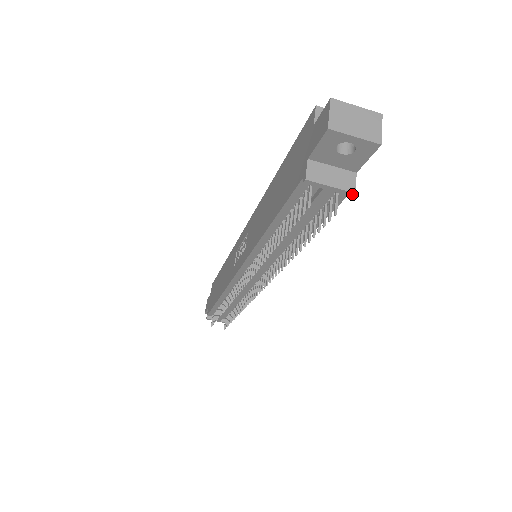
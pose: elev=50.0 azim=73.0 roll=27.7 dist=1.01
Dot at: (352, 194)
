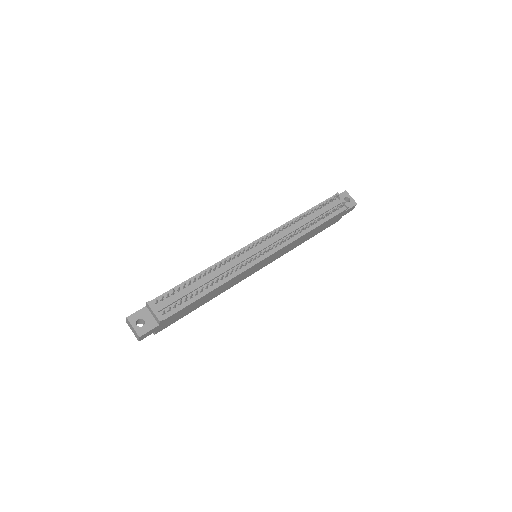
Dot at: (348, 206)
